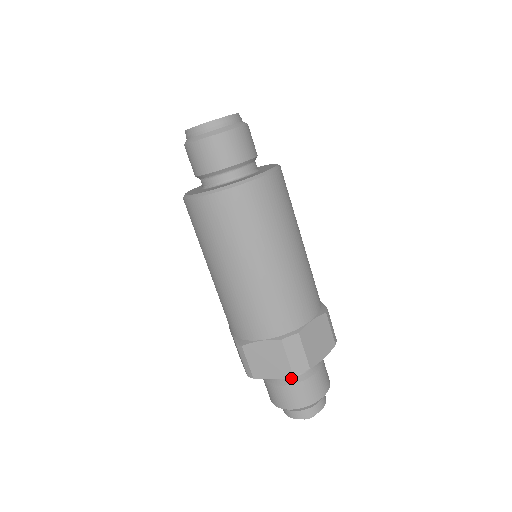
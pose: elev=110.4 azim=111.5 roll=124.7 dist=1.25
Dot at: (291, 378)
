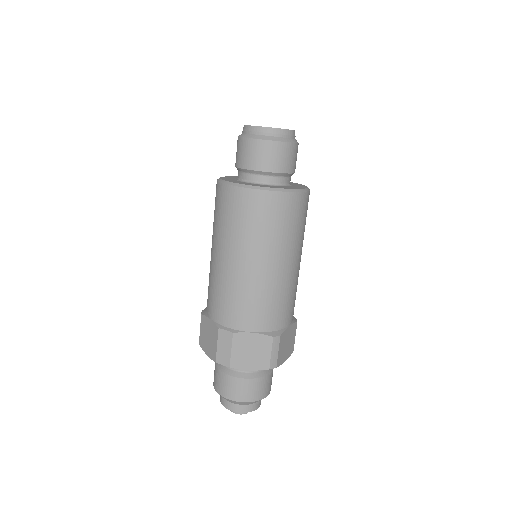
Dot at: (226, 367)
